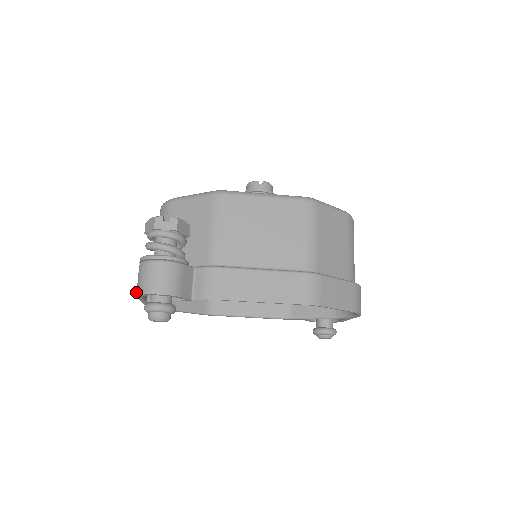
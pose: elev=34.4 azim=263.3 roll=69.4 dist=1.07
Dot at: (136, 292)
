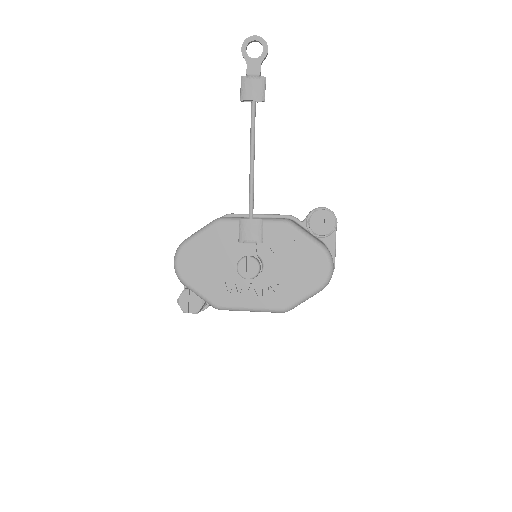
Dot at: occluded
